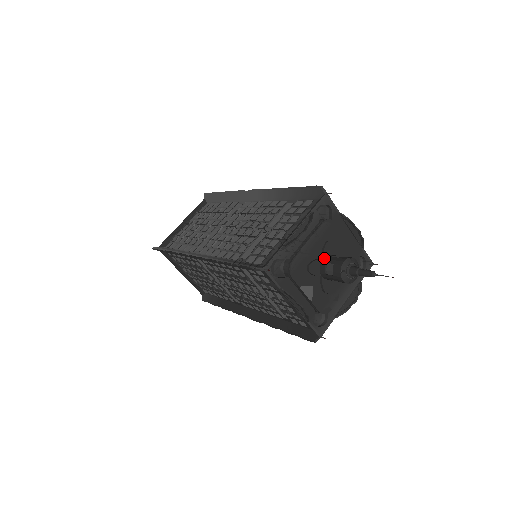
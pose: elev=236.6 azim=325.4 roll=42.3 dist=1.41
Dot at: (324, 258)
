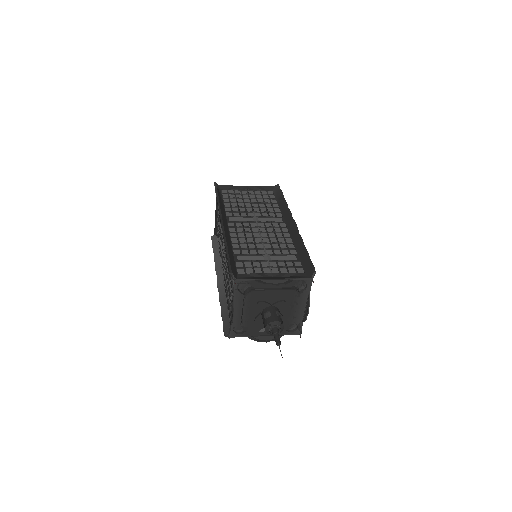
Dot at: (261, 314)
